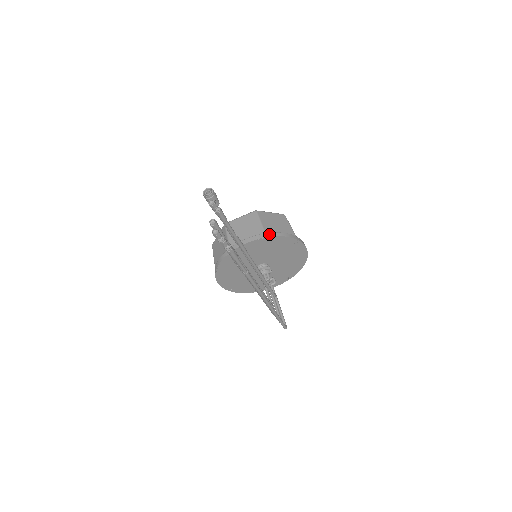
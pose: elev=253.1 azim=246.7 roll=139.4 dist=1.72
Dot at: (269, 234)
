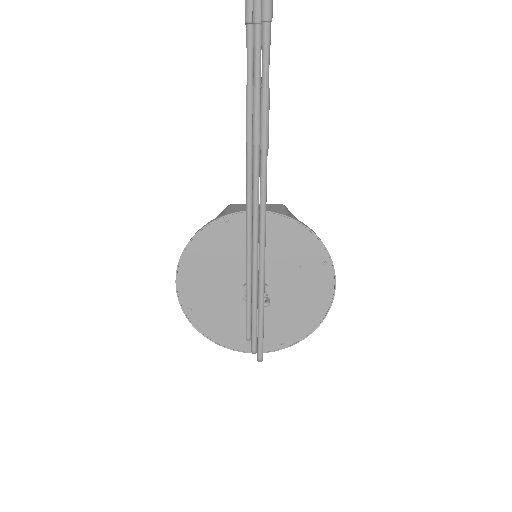
Dot at: occluded
